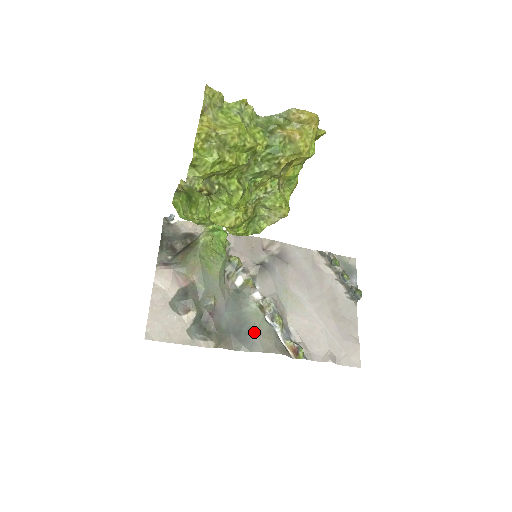
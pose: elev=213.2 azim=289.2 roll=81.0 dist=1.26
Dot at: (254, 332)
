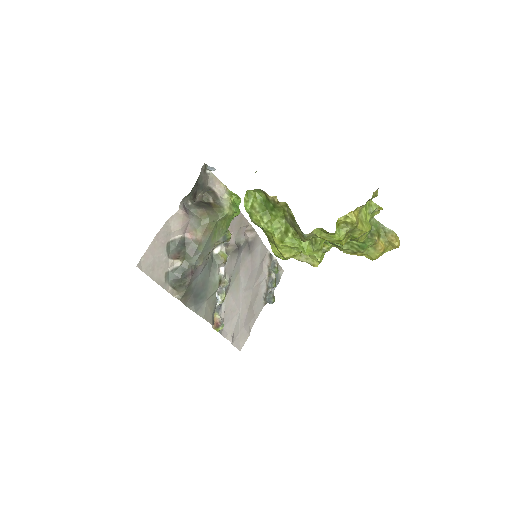
Dot at: (206, 299)
